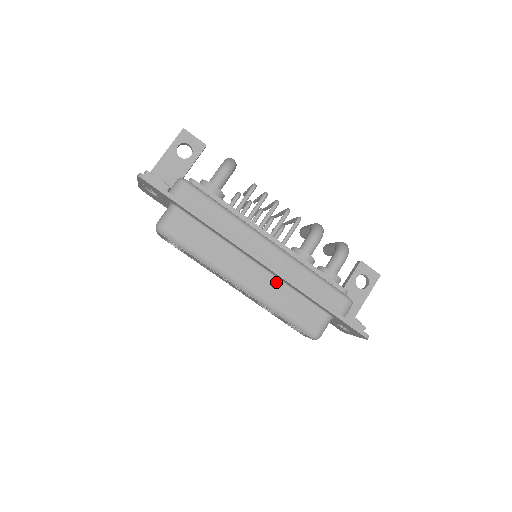
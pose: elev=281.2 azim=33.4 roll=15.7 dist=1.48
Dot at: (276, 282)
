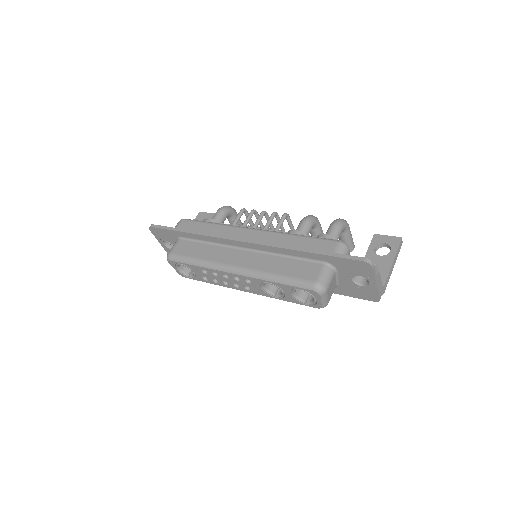
Dot at: (265, 256)
